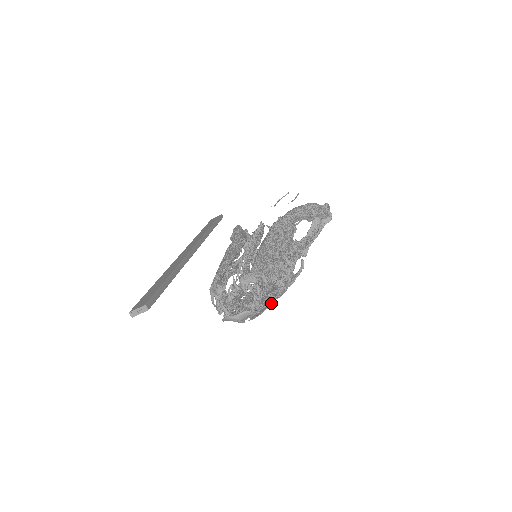
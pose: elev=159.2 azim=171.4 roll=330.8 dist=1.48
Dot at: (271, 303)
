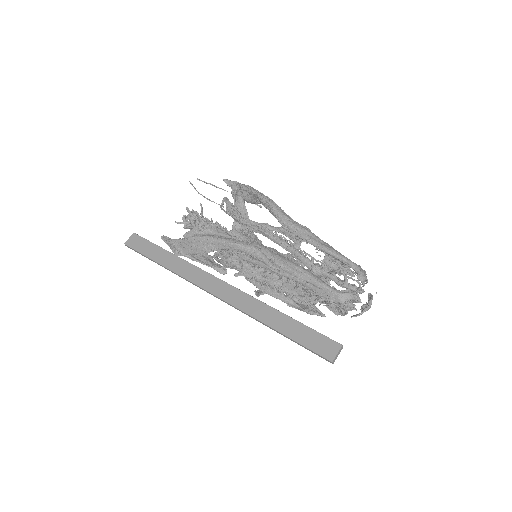
Dot at: occluded
